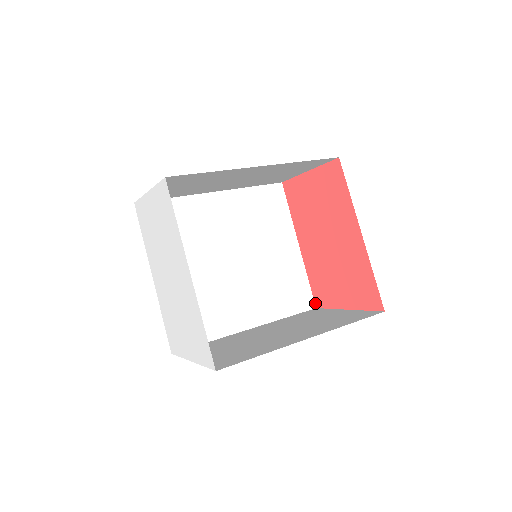
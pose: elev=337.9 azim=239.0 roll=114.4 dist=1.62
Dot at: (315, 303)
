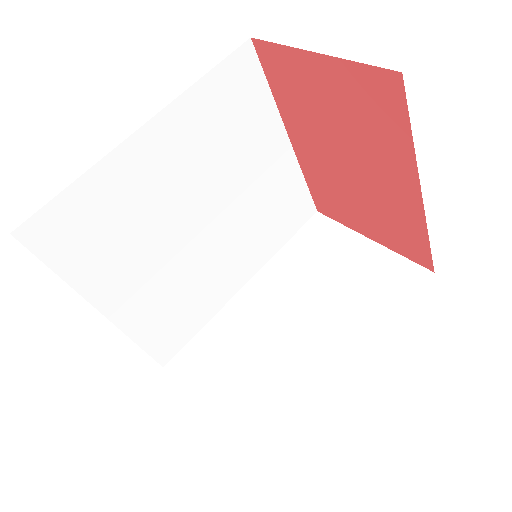
Dot at: (316, 207)
